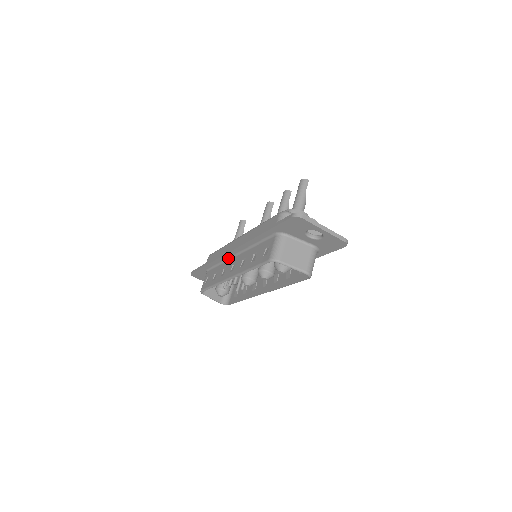
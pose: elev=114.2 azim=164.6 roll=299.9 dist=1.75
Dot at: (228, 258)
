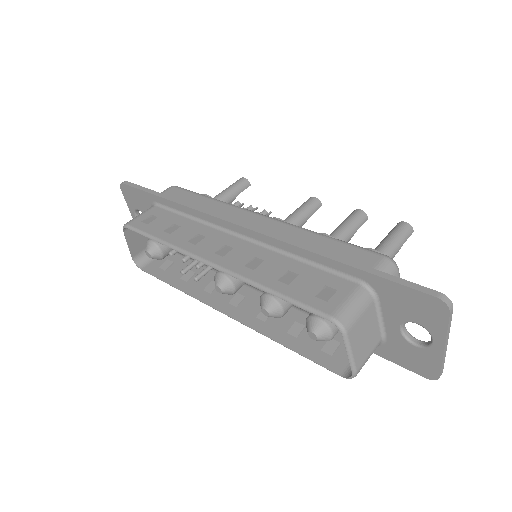
Dot at: (219, 226)
